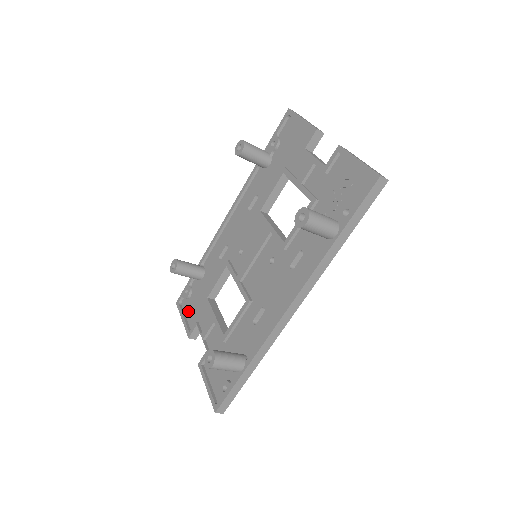
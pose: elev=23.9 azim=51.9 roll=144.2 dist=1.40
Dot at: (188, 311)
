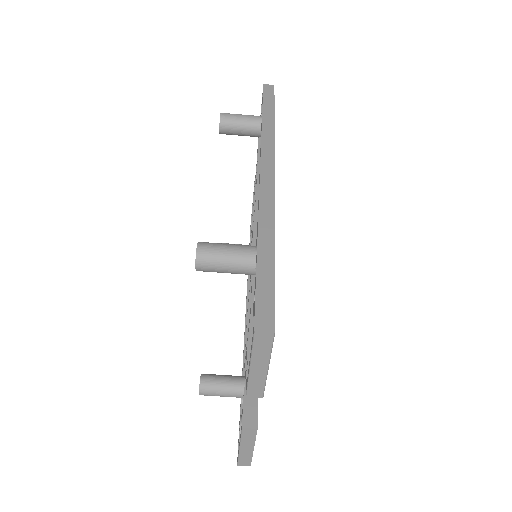
Dot at: occluded
